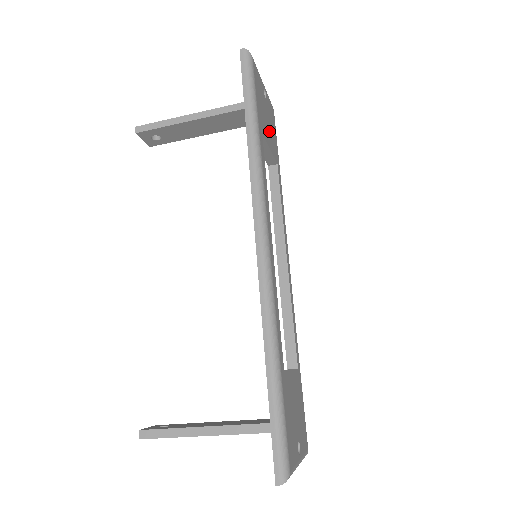
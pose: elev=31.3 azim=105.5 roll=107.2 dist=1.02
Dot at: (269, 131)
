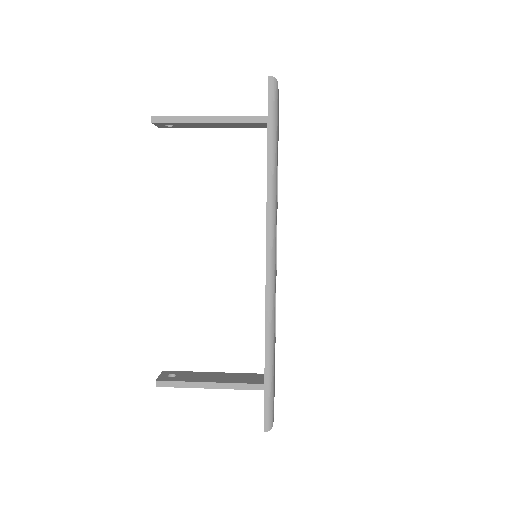
Dot at: occluded
